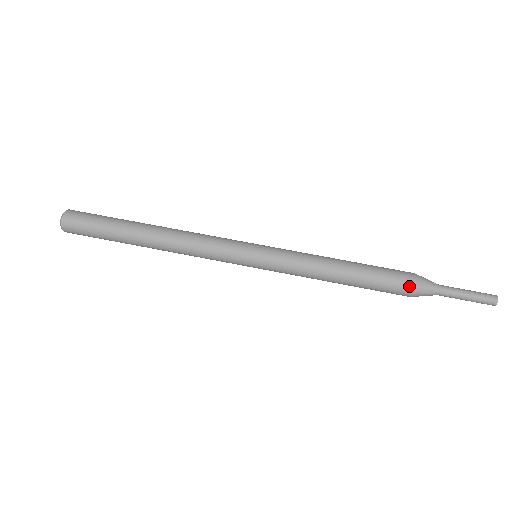
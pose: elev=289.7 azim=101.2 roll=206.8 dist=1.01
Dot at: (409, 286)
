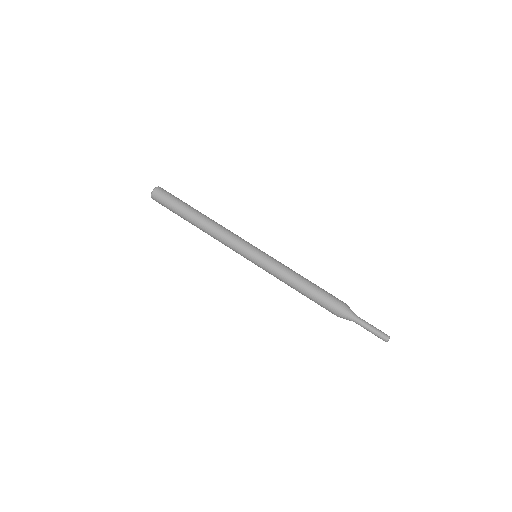
Dot at: (336, 312)
